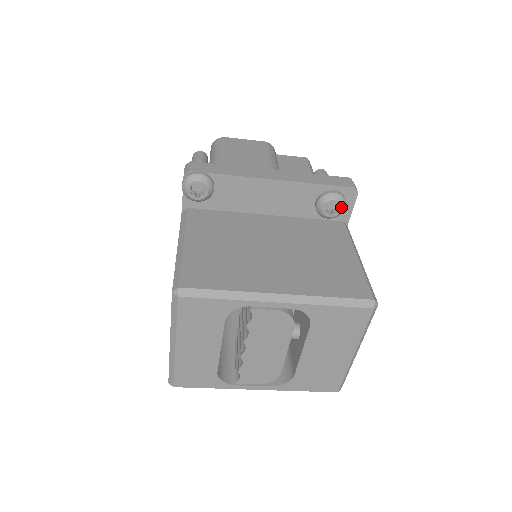
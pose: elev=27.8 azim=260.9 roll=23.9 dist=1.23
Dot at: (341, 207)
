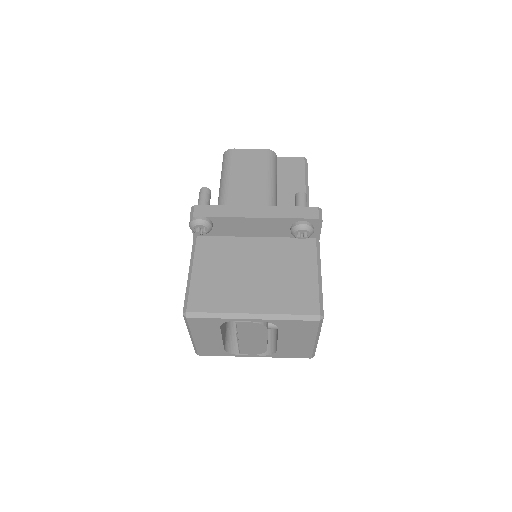
Dot at: (309, 233)
